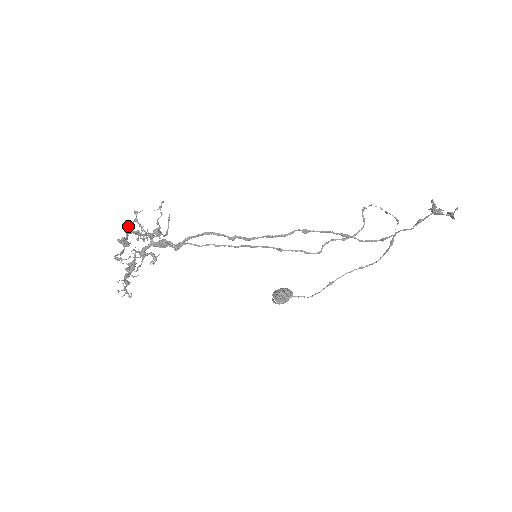
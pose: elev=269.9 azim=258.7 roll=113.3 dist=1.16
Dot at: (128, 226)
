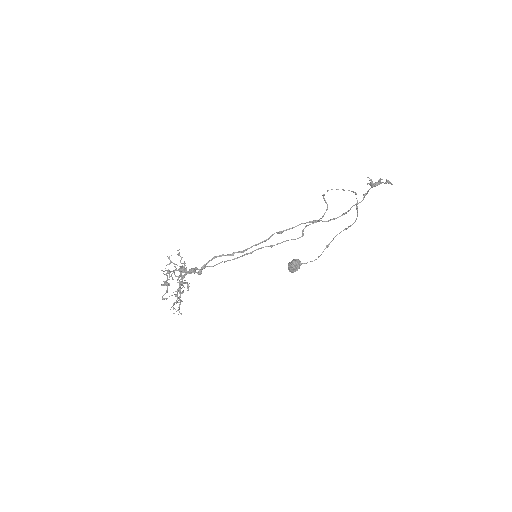
Dot at: occluded
